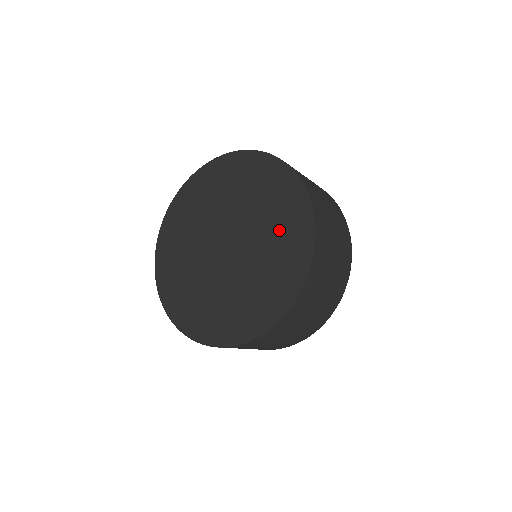
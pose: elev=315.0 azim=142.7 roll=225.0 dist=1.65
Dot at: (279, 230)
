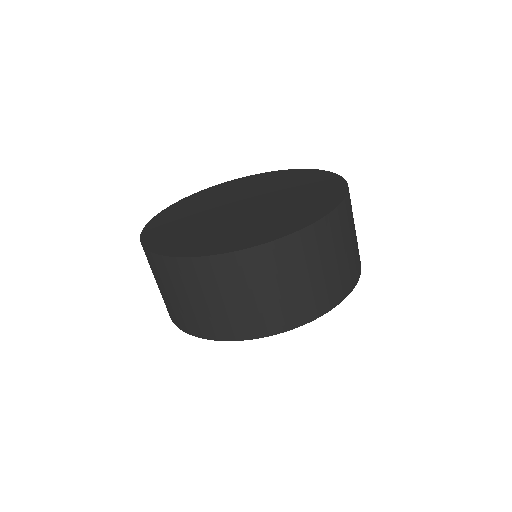
Dot at: (308, 192)
